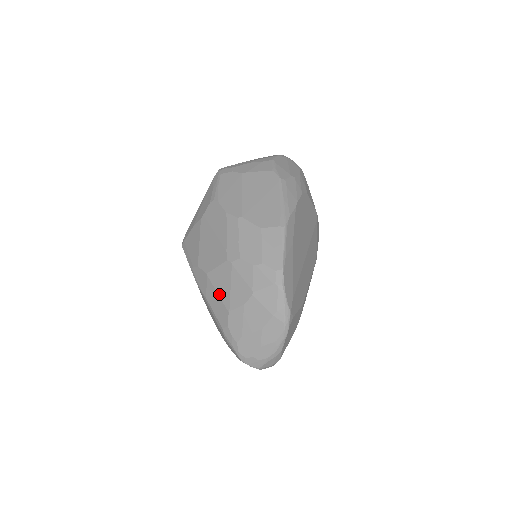
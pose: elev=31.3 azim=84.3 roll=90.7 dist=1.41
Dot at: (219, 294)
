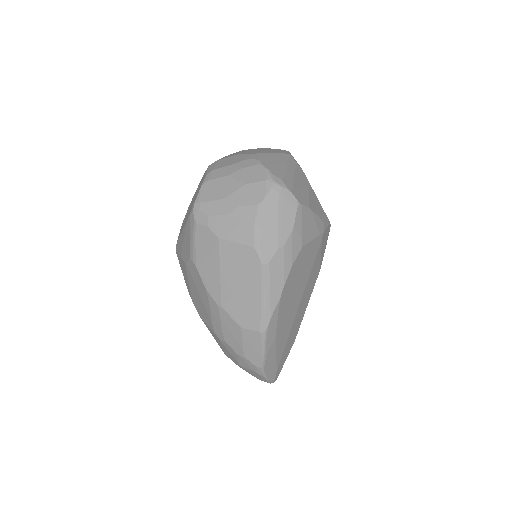
Dot at: occluded
